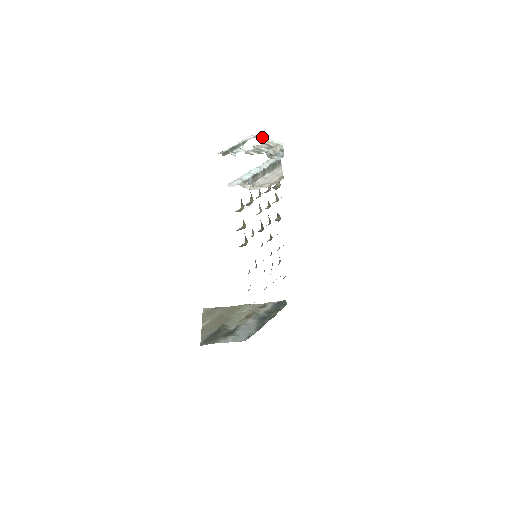
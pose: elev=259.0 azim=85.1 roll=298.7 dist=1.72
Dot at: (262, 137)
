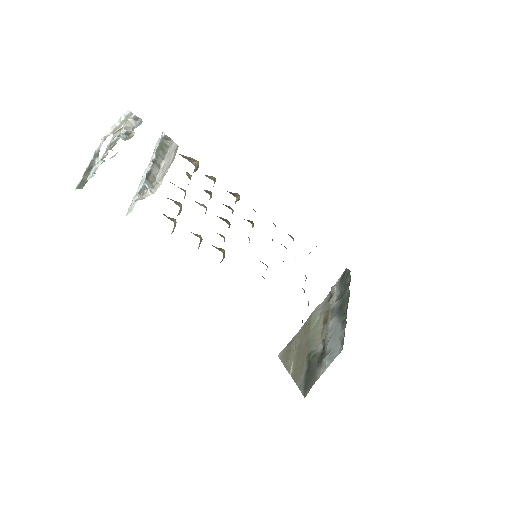
Dot at: (110, 130)
